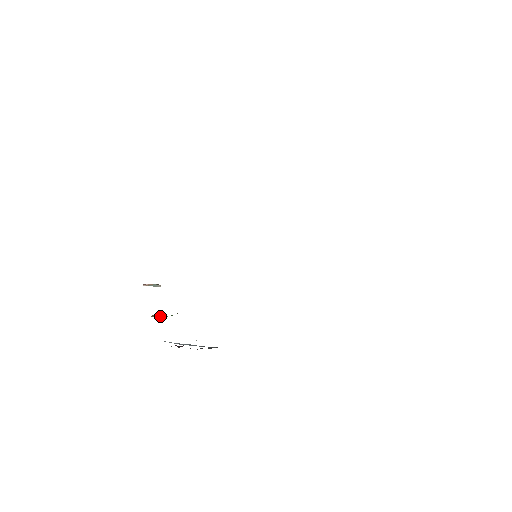
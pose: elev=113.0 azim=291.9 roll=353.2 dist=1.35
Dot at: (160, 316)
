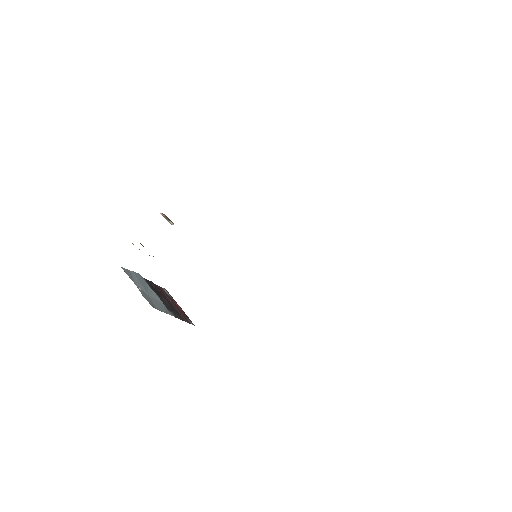
Dot at: occluded
